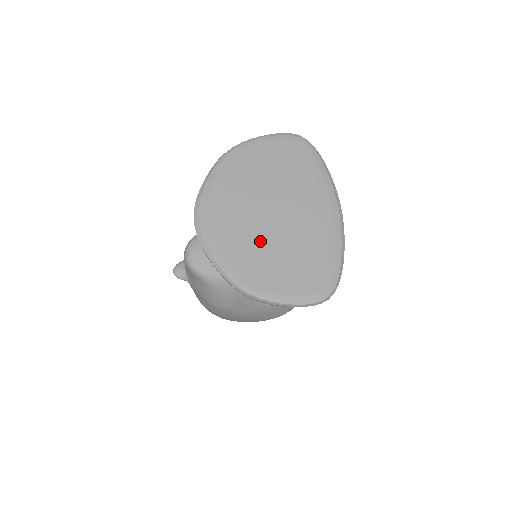
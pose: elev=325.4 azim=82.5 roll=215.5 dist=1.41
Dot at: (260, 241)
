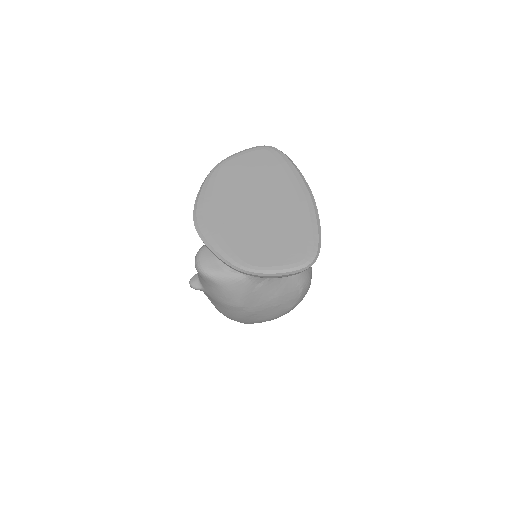
Dot at: (249, 229)
